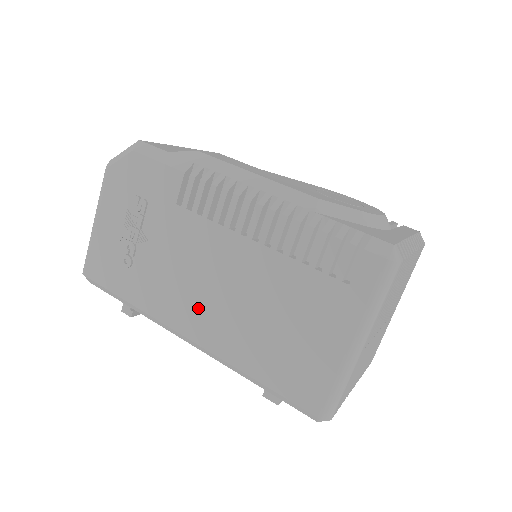
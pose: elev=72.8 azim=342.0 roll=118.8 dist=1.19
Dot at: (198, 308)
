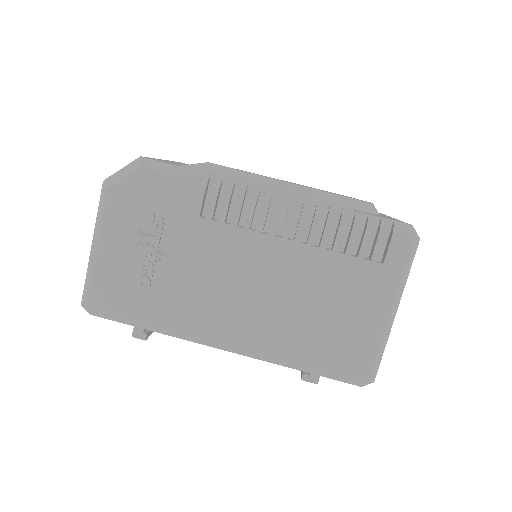
Dot at: (236, 313)
